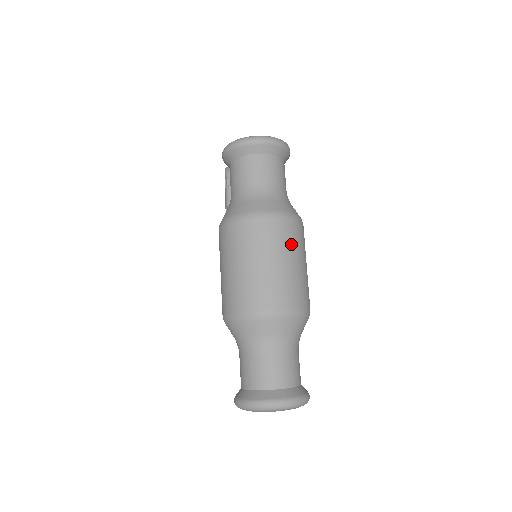
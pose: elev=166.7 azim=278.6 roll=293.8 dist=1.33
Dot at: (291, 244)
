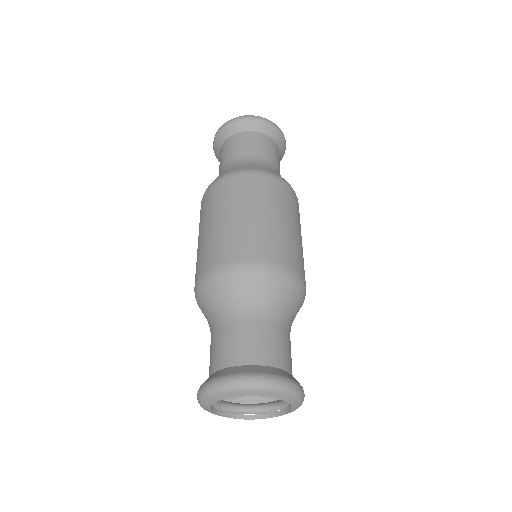
Dot at: (271, 199)
